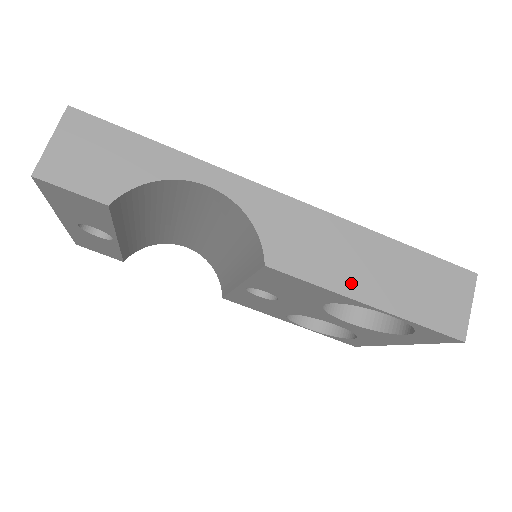
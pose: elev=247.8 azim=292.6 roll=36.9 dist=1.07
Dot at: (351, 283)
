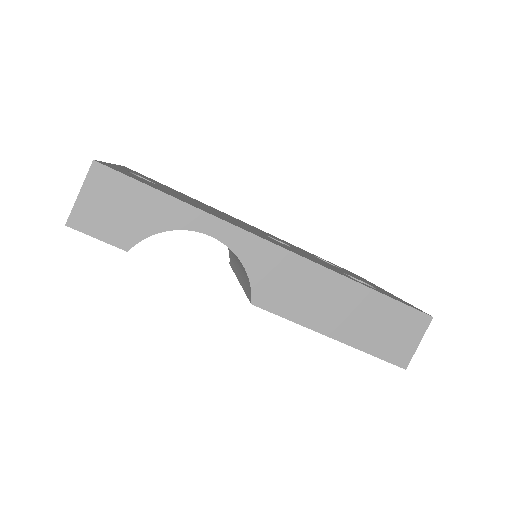
Dot at: (321, 321)
